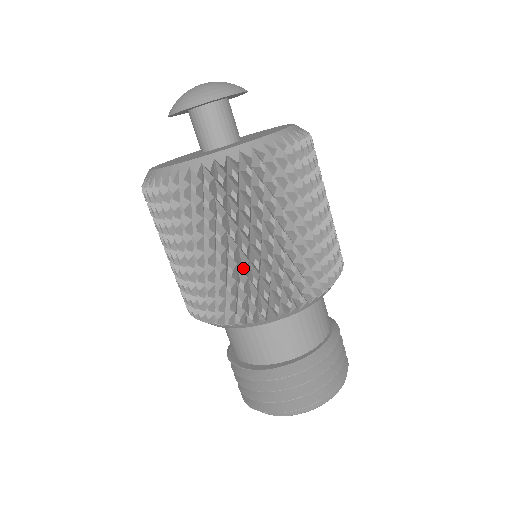
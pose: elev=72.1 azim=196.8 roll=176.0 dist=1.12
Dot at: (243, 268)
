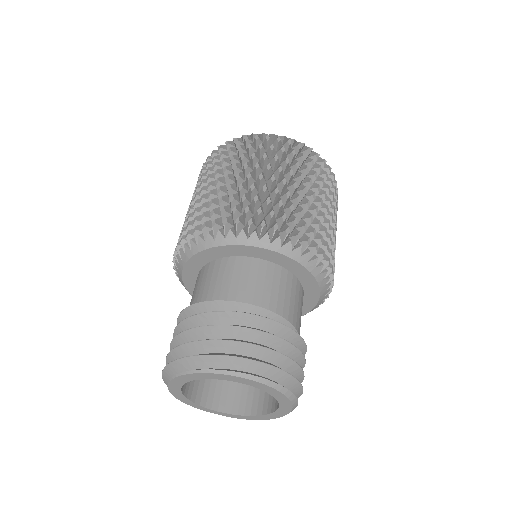
Dot at: (219, 191)
